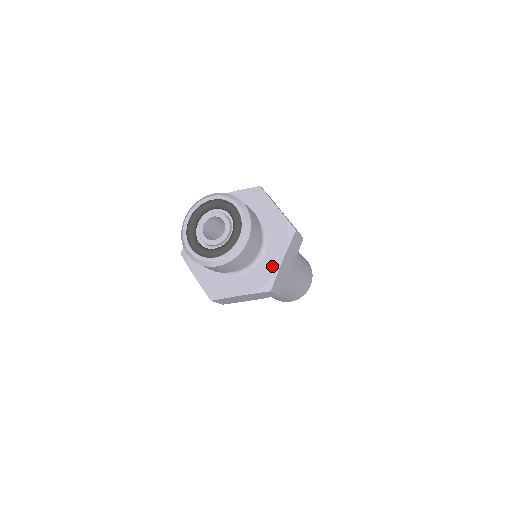
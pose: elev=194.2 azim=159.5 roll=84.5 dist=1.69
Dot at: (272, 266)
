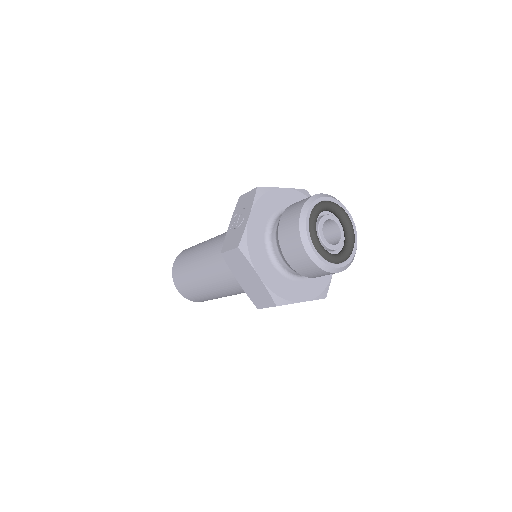
Dot at: (296, 294)
